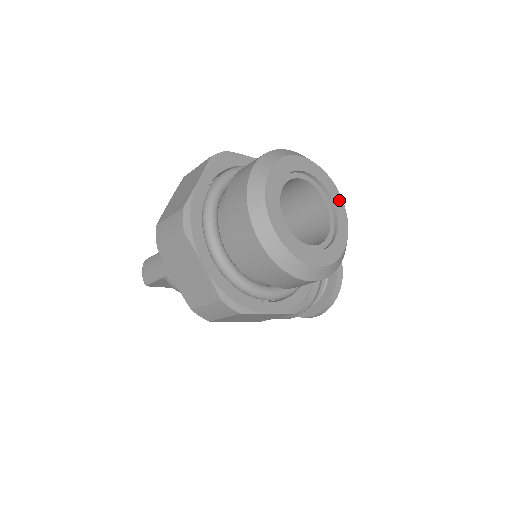
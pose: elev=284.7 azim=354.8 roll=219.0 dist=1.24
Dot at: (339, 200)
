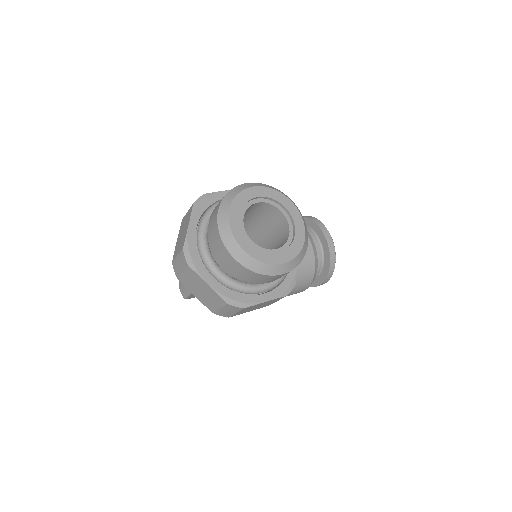
Dot at: (292, 207)
